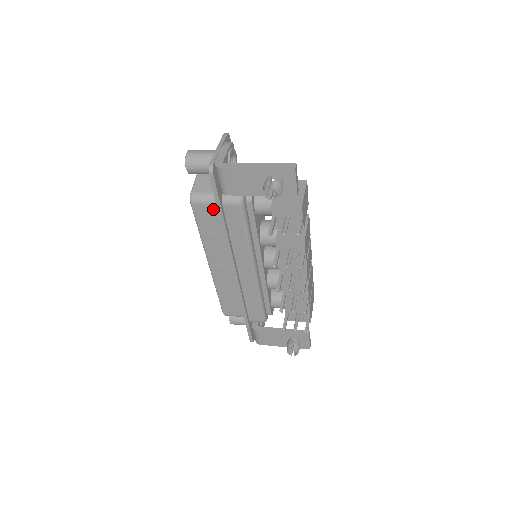
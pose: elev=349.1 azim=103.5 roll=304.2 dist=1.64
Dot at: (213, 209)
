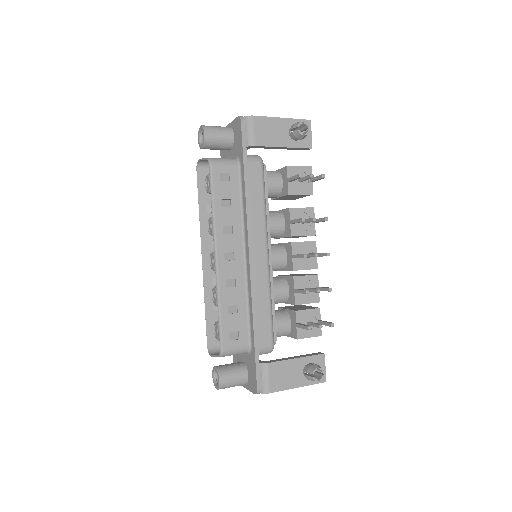
Dot at: (232, 172)
